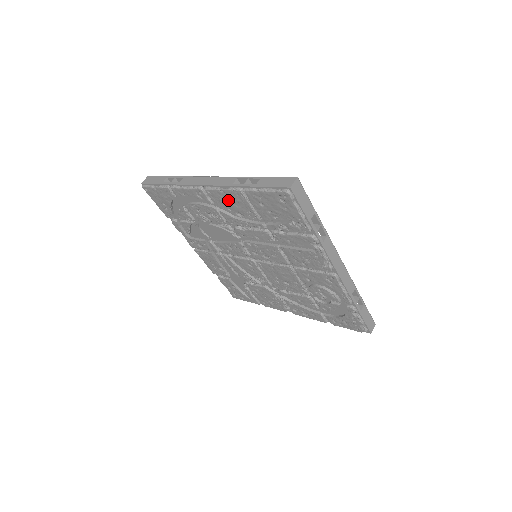
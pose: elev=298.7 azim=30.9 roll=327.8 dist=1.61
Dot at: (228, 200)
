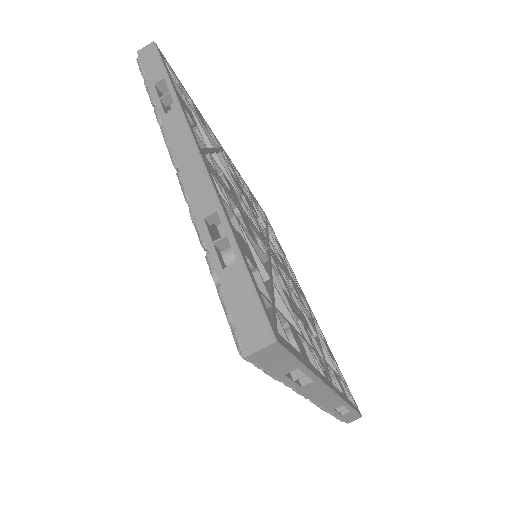
Dot at: occluded
